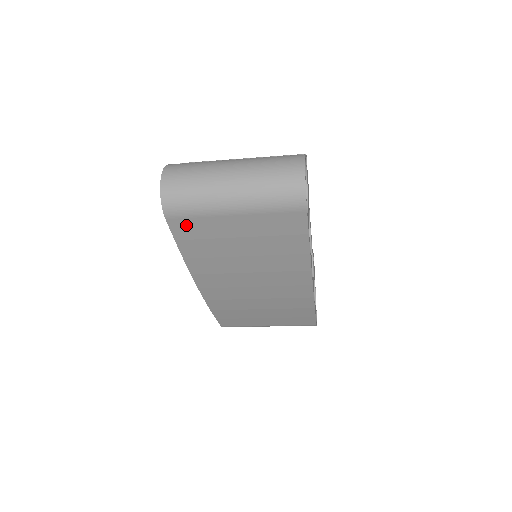
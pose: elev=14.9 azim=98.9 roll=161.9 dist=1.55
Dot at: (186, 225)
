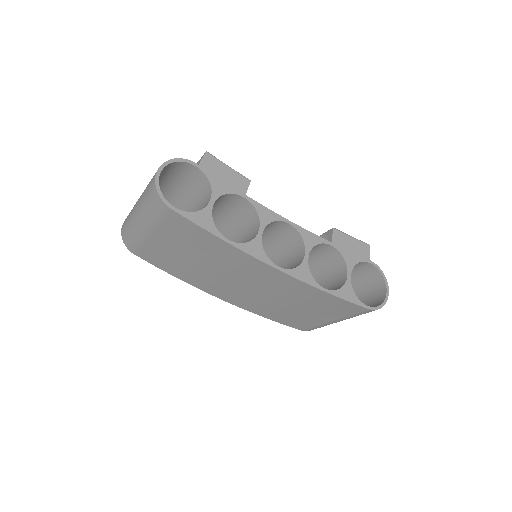
Dot at: (147, 254)
